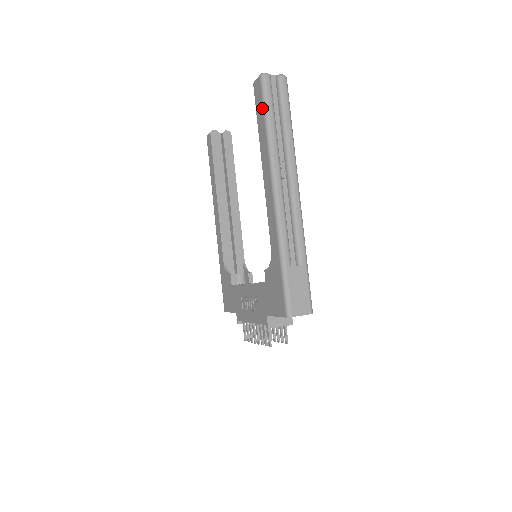
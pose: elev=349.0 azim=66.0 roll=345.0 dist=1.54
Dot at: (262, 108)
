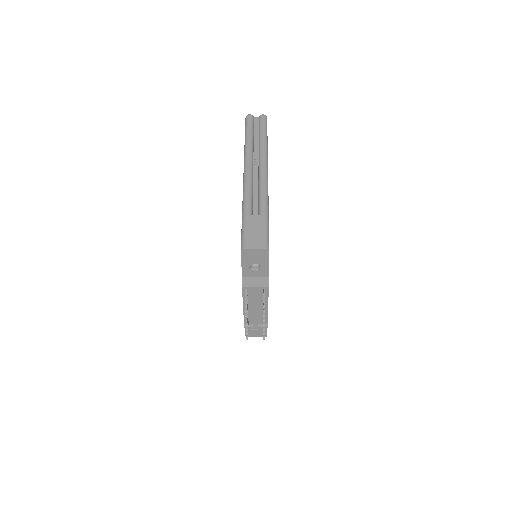
Dot at: occluded
